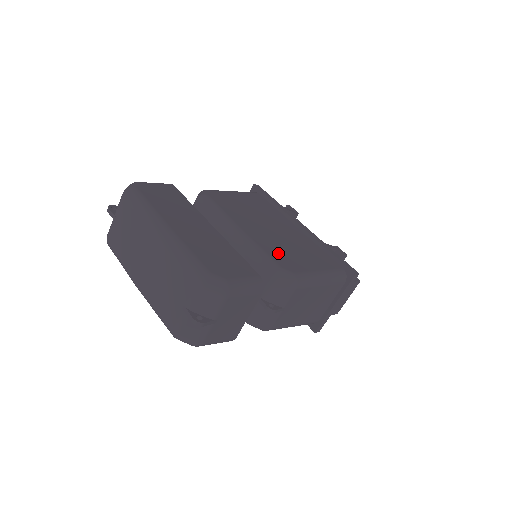
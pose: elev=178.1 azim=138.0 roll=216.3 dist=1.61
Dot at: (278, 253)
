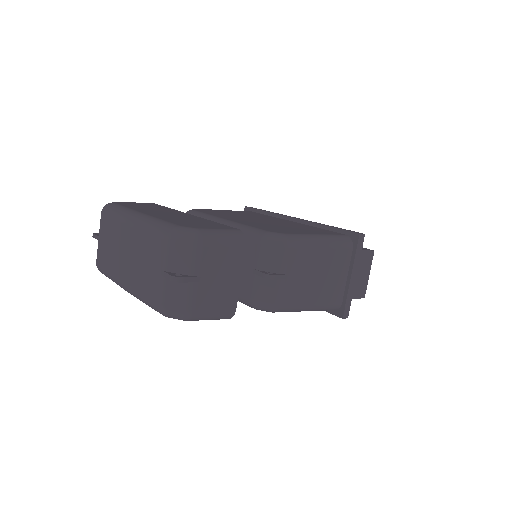
Dot at: (266, 227)
